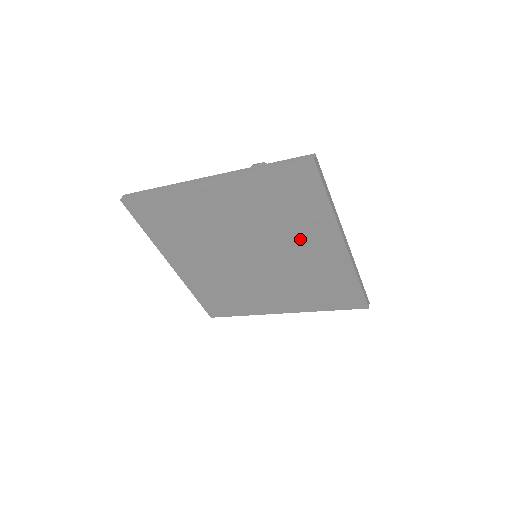
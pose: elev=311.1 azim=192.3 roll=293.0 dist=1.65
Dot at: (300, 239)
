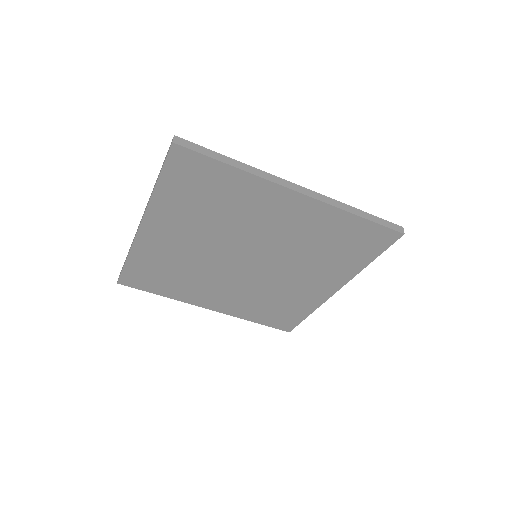
Dot at: (258, 217)
